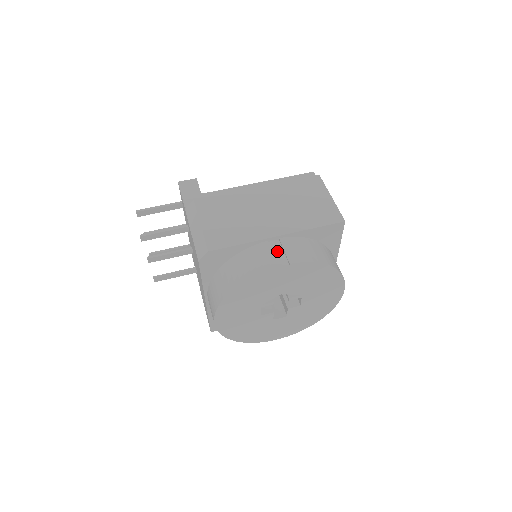
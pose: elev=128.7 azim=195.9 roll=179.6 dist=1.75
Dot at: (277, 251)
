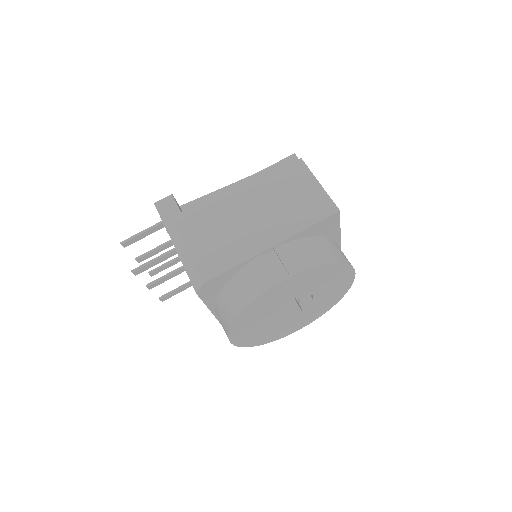
Dot at: (274, 264)
